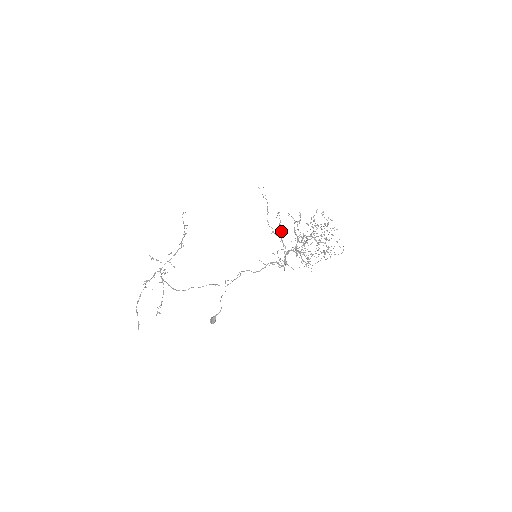
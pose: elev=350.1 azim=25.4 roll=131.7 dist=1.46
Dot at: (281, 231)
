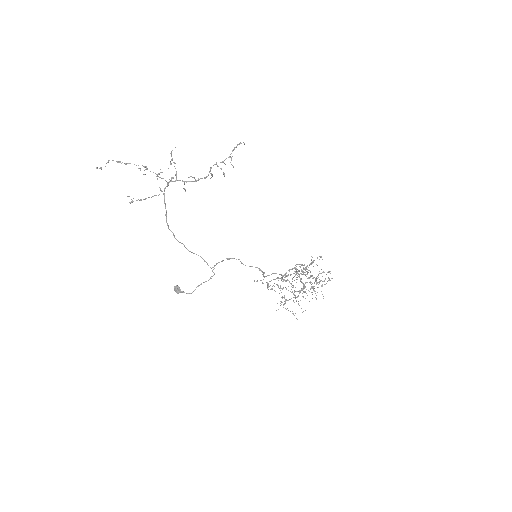
Dot at: (292, 278)
